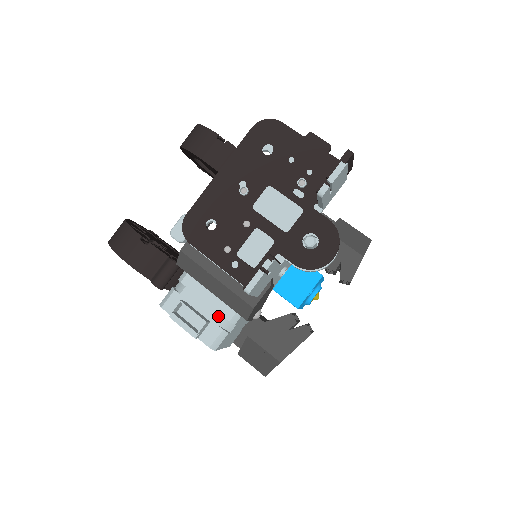
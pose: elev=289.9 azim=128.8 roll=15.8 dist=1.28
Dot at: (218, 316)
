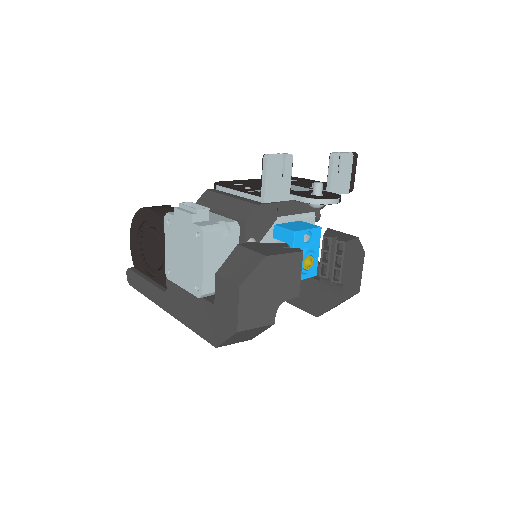
Dot at: (218, 220)
